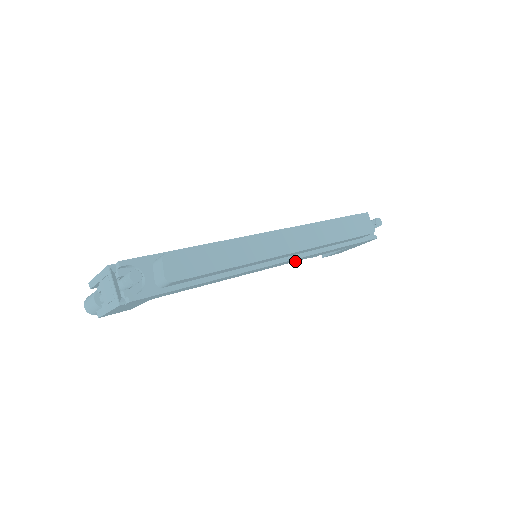
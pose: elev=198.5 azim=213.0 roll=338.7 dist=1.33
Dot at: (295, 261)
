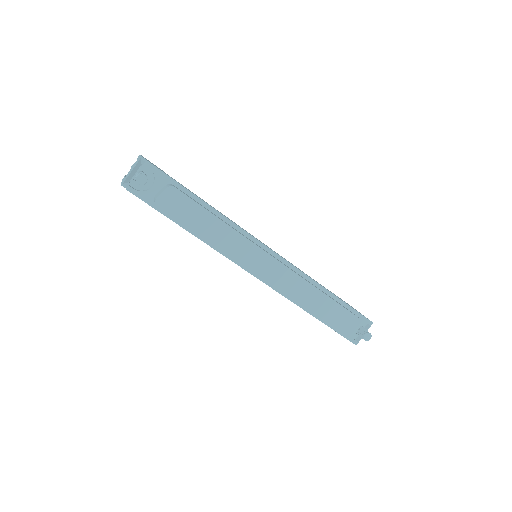
Dot at: occluded
